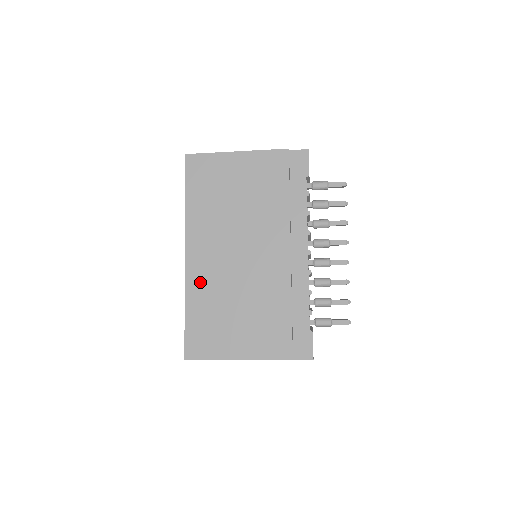
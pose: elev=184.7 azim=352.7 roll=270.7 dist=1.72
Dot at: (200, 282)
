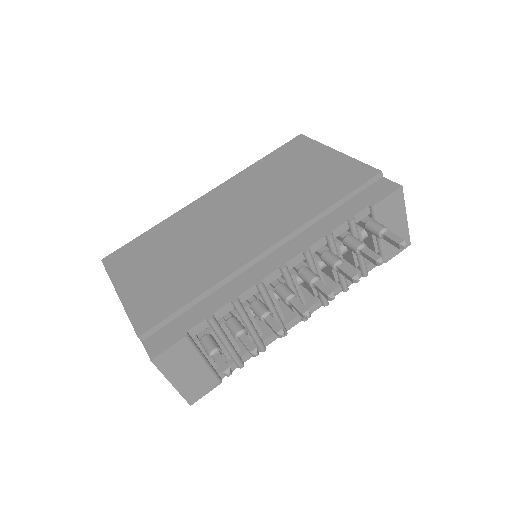
Dot at: (186, 218)
